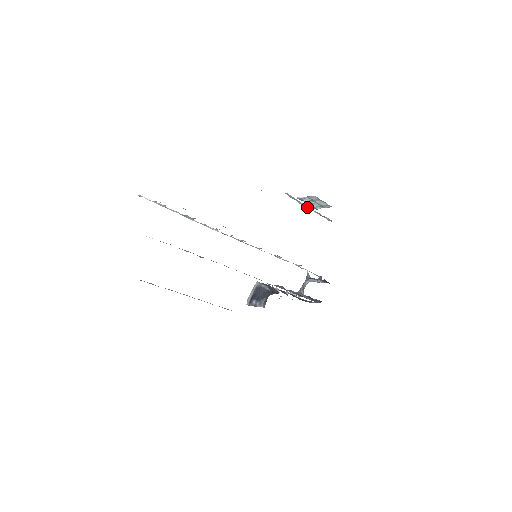
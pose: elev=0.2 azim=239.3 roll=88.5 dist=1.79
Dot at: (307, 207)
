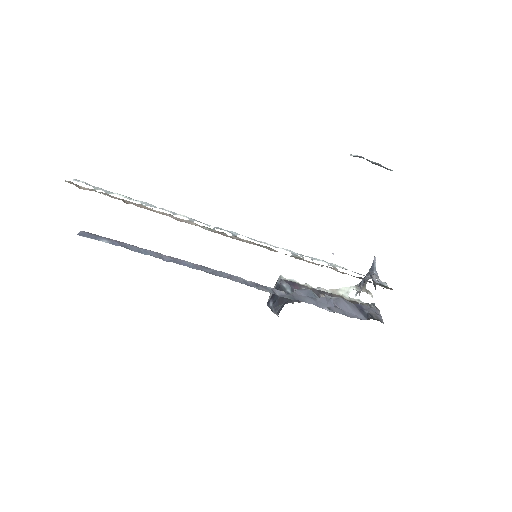
Dot at: occluded
